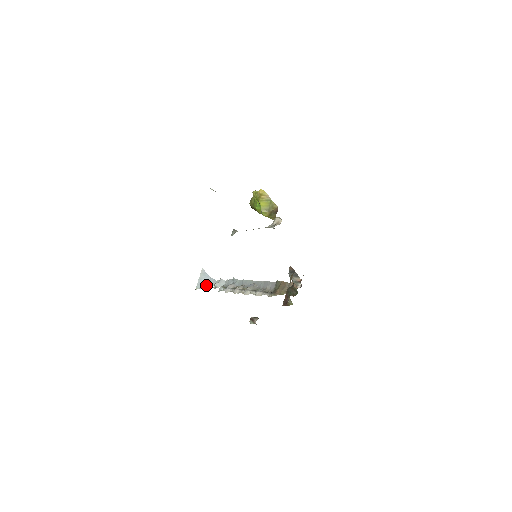
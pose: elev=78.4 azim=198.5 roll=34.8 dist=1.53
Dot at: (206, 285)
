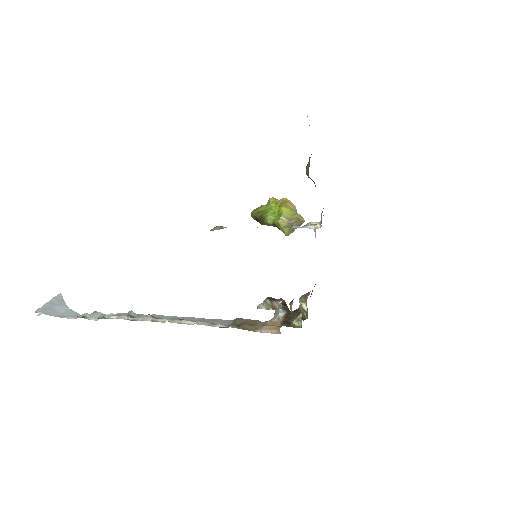
Dot at: (56, 314)
